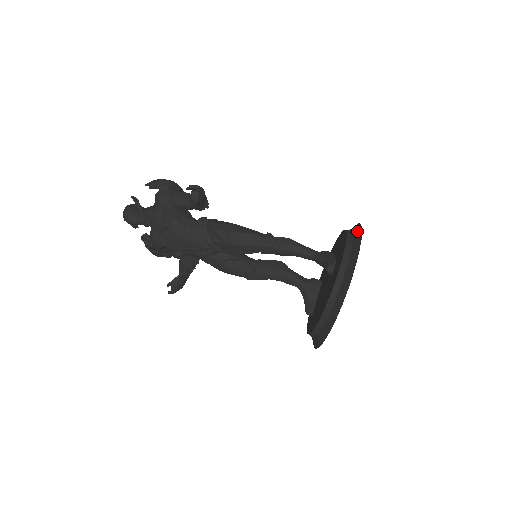
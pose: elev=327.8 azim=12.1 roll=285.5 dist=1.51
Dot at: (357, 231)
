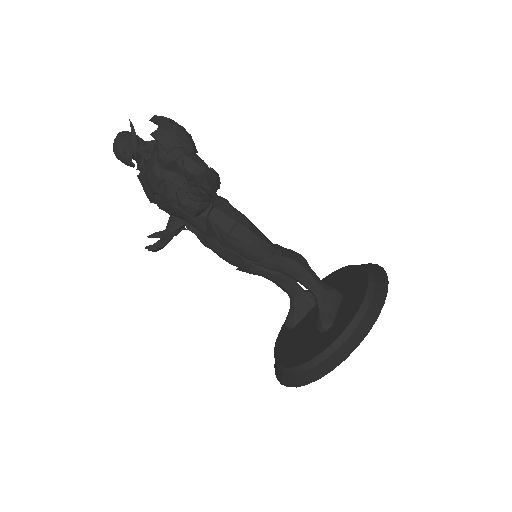
Dot at: (375, 308)
